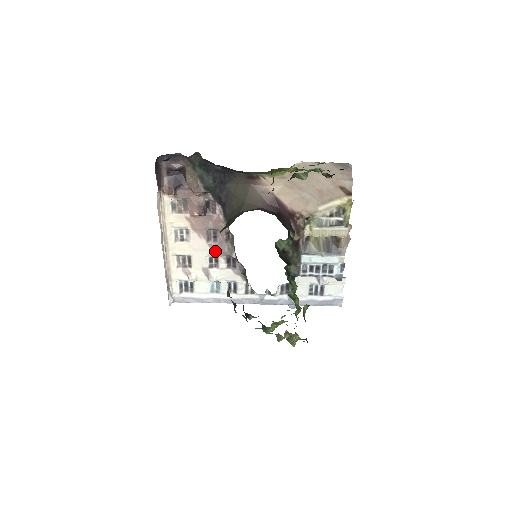
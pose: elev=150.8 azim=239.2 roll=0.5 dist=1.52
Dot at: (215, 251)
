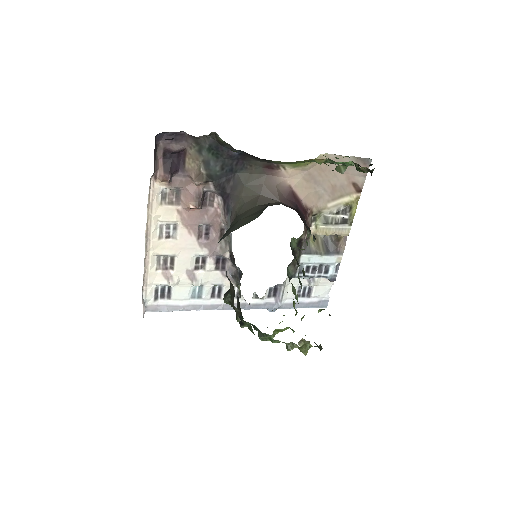
Dot at: (205, 250)
